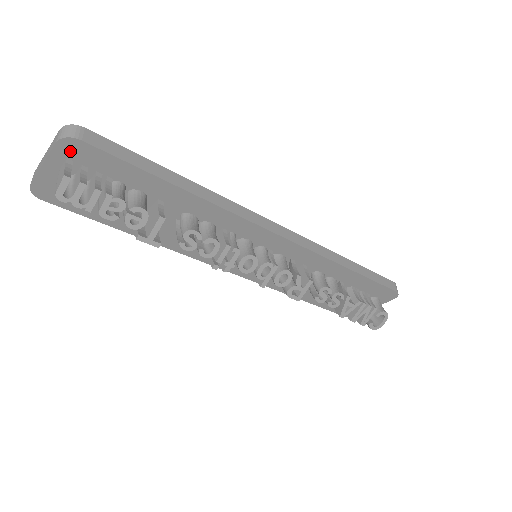
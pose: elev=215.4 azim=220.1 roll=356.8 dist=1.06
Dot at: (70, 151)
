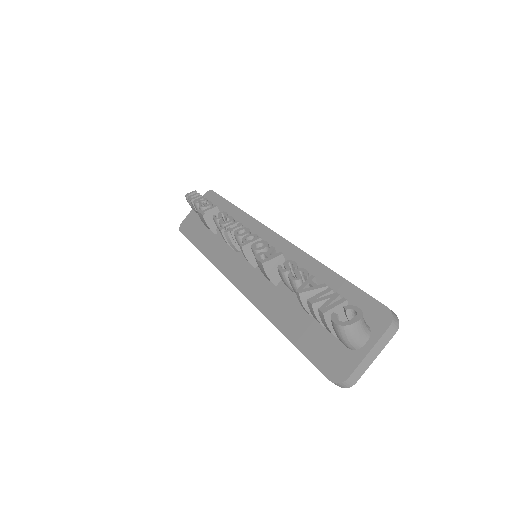
Dot at: occluded
